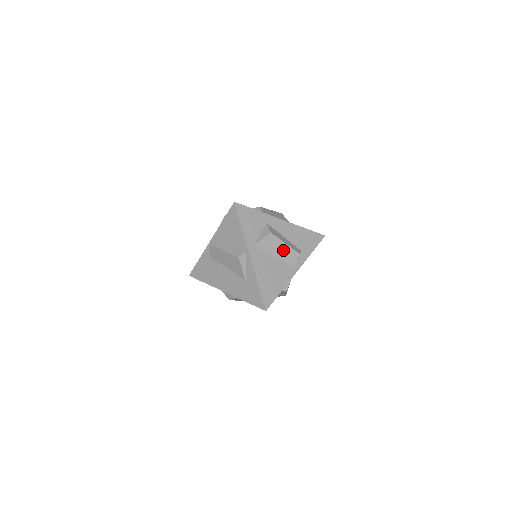
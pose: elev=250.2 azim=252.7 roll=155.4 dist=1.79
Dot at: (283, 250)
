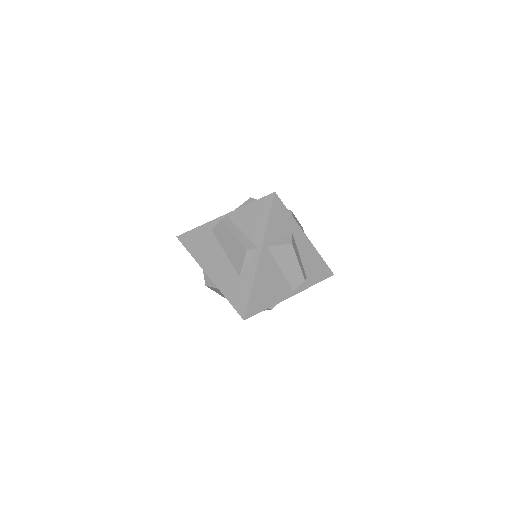
Dot at: (292, 267)
